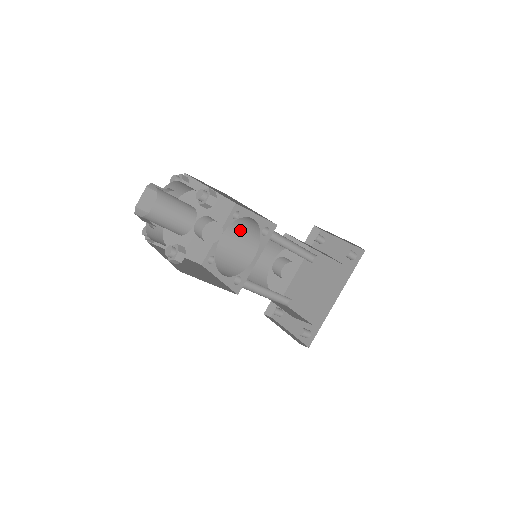
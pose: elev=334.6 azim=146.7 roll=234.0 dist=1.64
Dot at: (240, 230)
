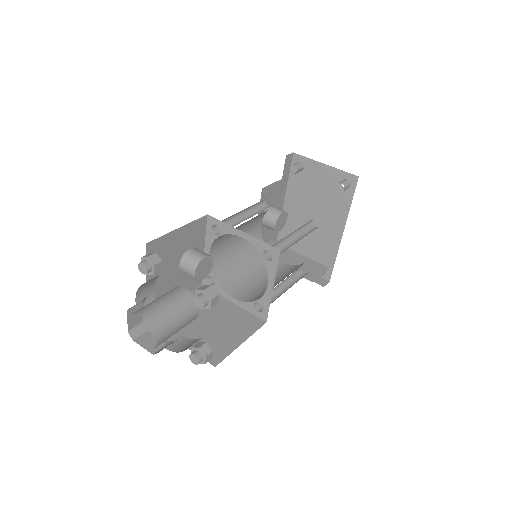
Dot at: (224, 235)
